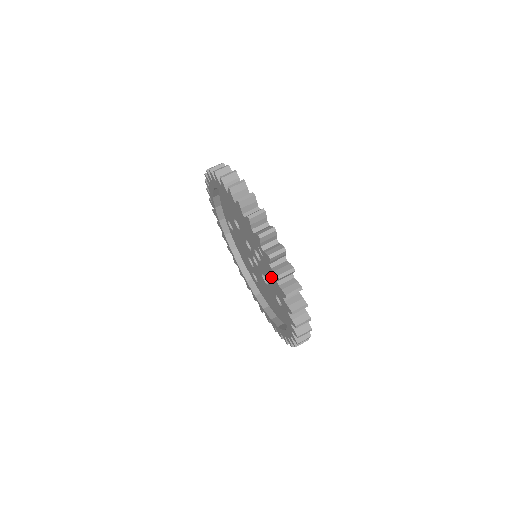
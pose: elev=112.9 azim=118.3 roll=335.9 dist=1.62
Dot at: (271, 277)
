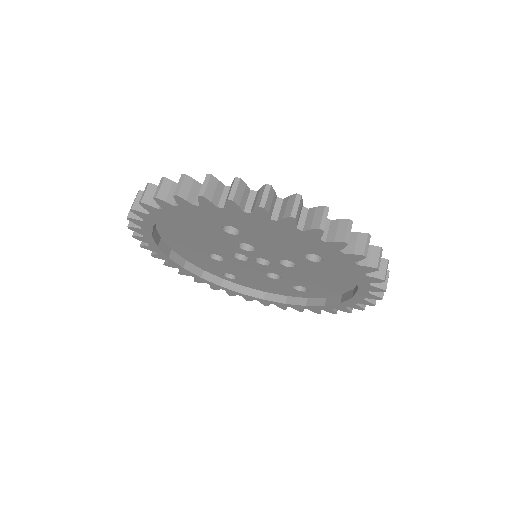
Dot at: (271, 242)
